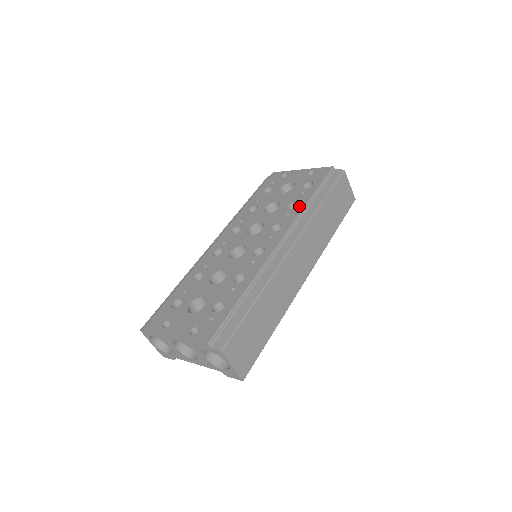
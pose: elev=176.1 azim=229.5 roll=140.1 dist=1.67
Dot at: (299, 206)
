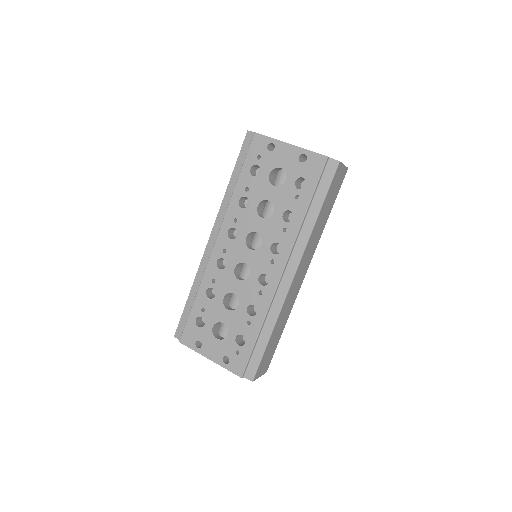
Dot at: (295, 221)
